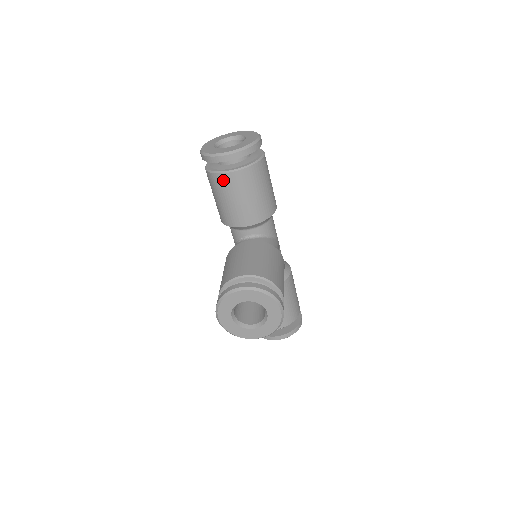
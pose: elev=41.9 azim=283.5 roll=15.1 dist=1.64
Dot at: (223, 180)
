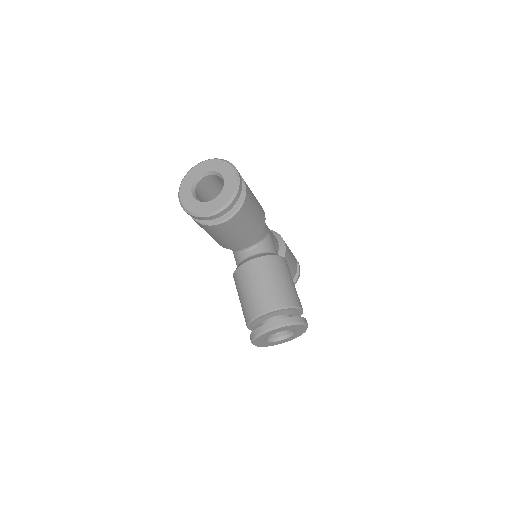
Dot at: (216, 228)
